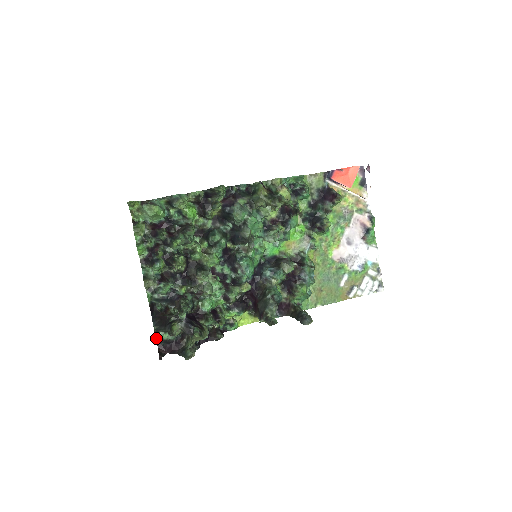
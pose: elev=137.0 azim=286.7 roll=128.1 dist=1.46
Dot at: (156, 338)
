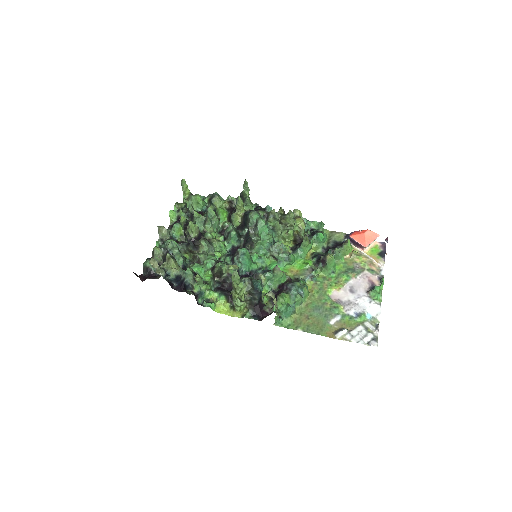
Dot at: occluded
